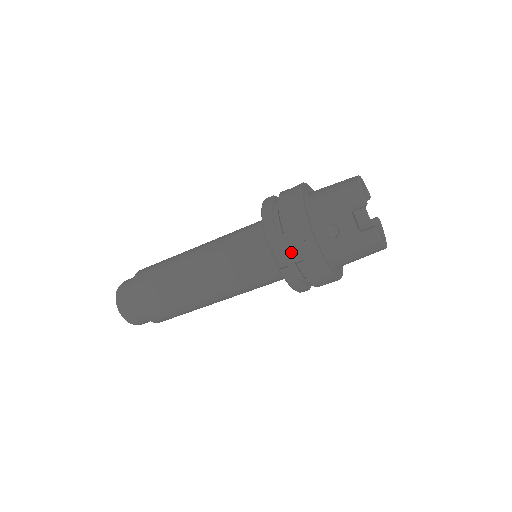
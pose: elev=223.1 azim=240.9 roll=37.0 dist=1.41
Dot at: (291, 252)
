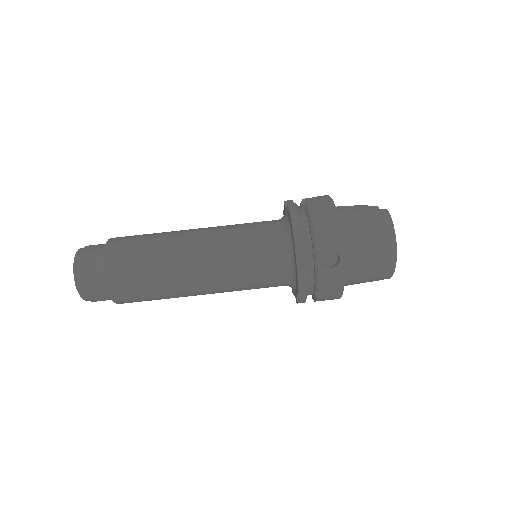
Dot at: (303, 207)
